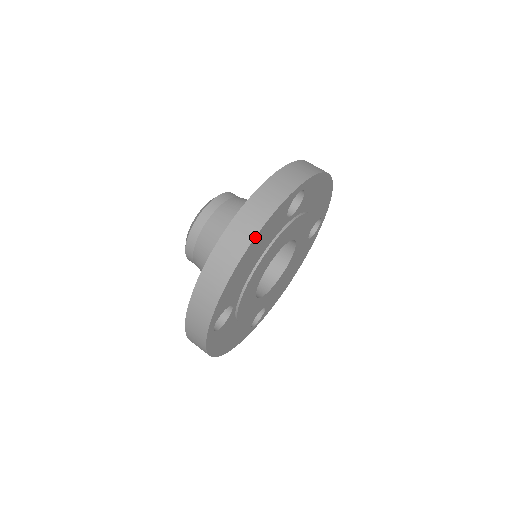
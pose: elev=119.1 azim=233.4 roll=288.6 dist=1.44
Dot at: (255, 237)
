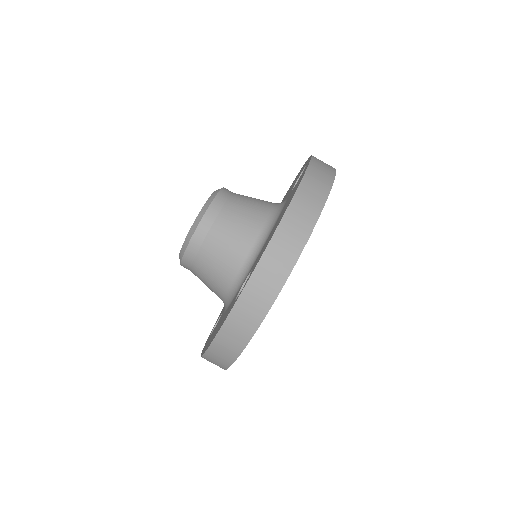
Dot at: (326, 200)
